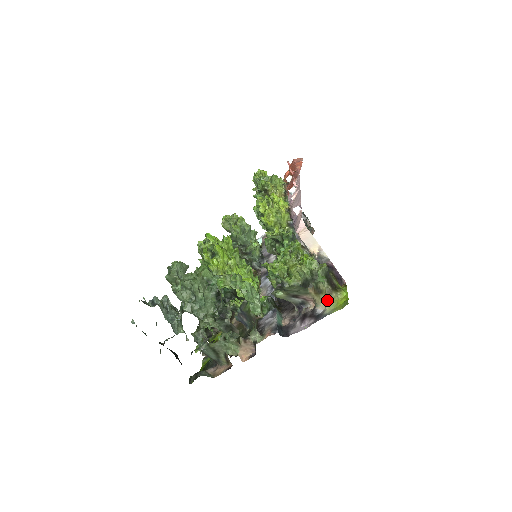
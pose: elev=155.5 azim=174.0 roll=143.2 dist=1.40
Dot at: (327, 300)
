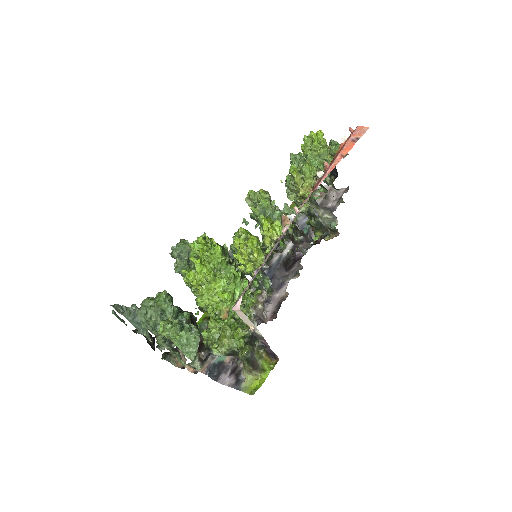
Dot at: (248, 374)
